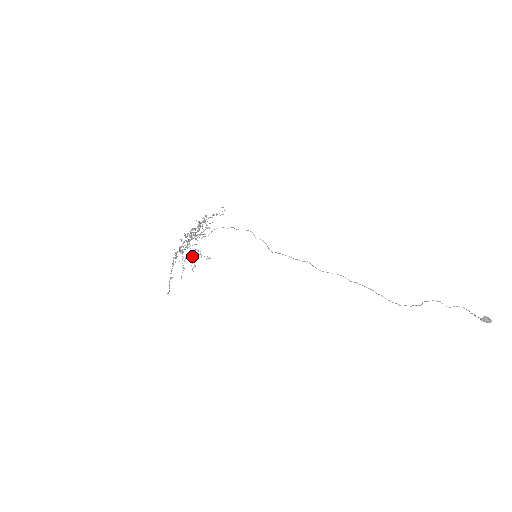
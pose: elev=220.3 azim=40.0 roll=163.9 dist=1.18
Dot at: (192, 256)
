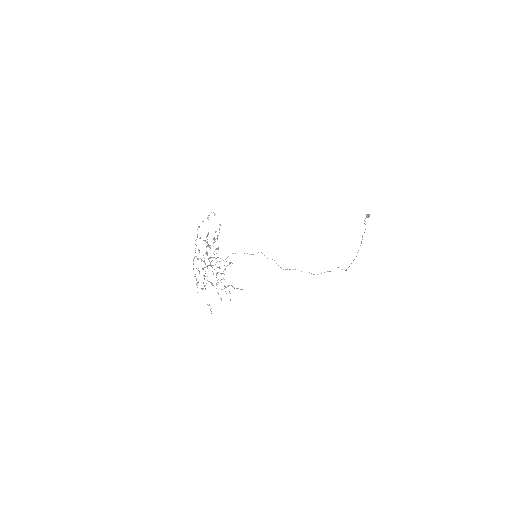
Dot at: (224, 288)
